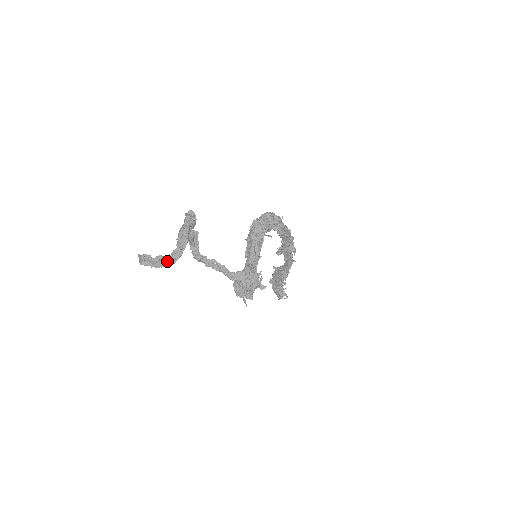
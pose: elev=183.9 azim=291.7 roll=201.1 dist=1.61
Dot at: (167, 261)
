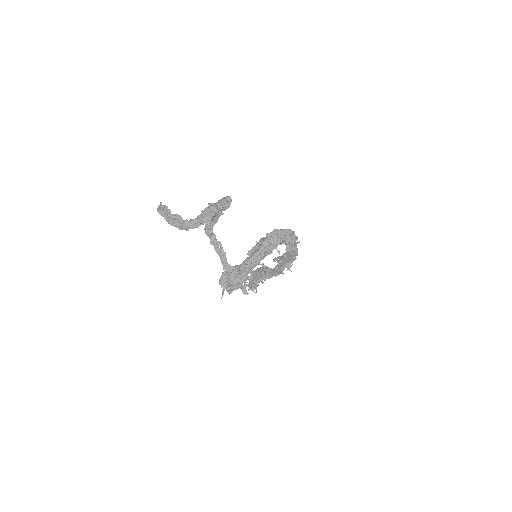
Dot at: (182, 224)
